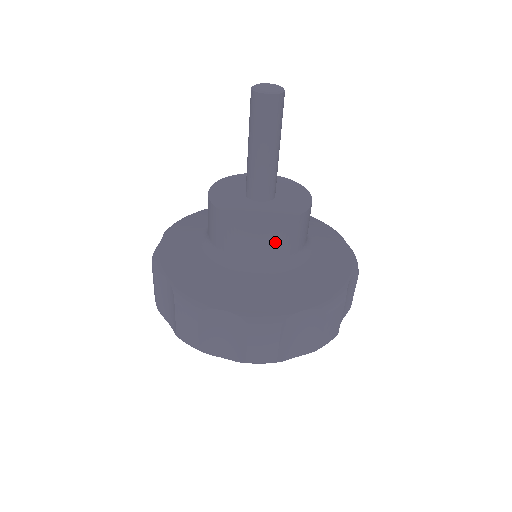
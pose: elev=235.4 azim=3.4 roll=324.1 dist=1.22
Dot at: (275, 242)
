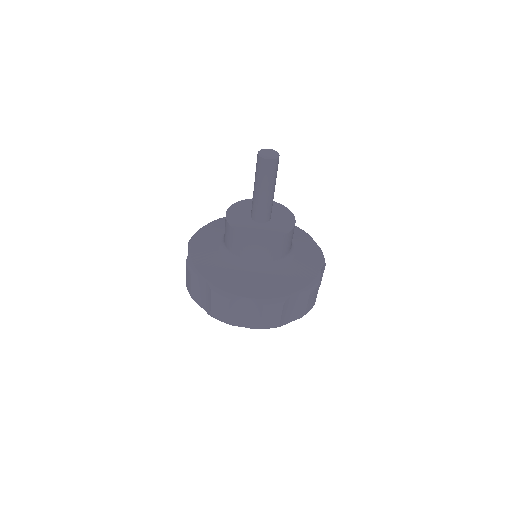
Dot at: (275, 250)
